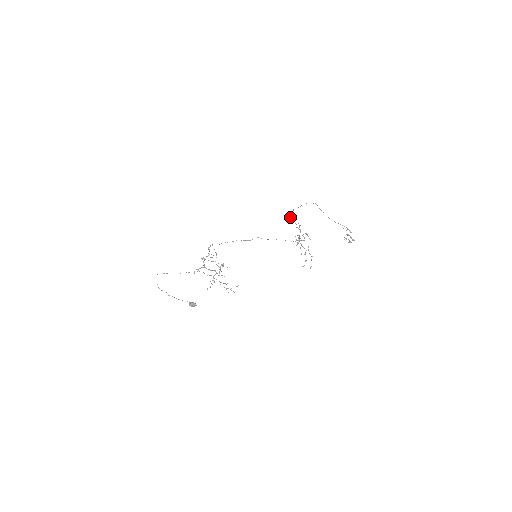
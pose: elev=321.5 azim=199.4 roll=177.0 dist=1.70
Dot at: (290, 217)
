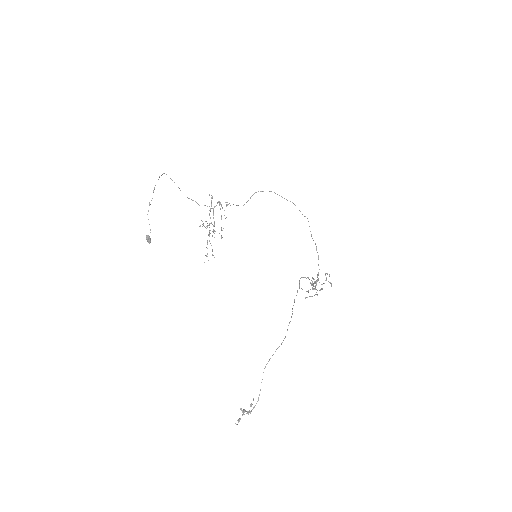
Dot at: occluded
